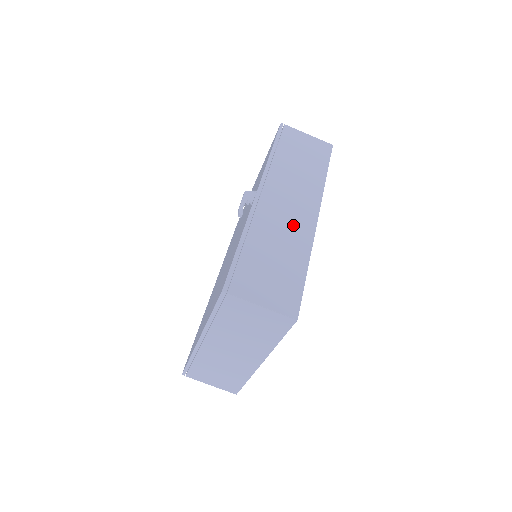
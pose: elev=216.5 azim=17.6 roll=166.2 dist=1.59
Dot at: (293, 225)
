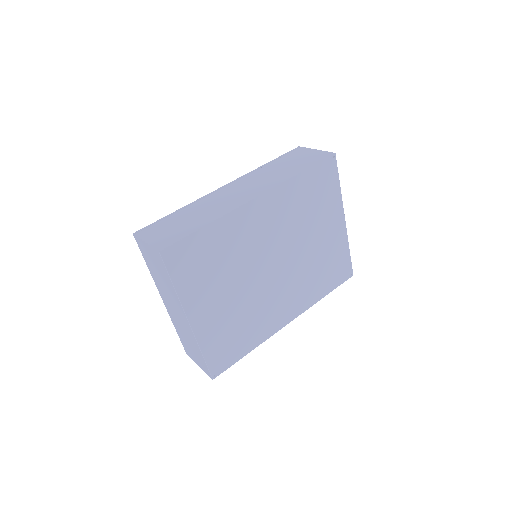
Dot at: (227, 202)
